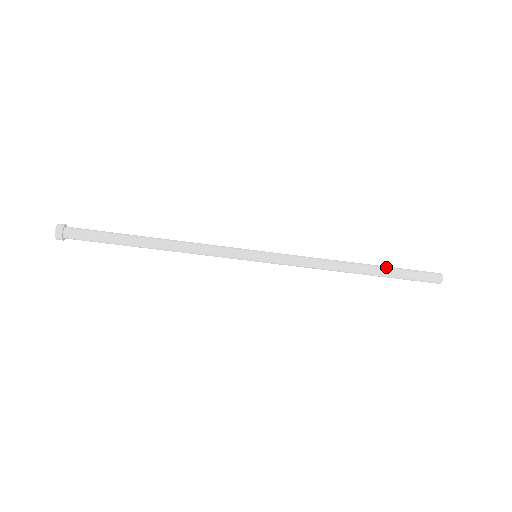
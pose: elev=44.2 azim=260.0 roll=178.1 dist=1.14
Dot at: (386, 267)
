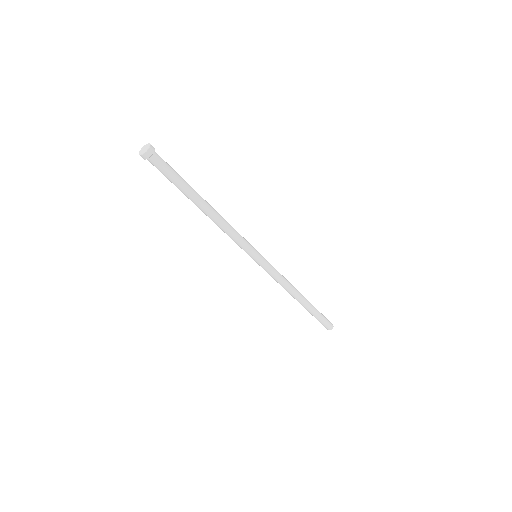
Dot at: occluded
